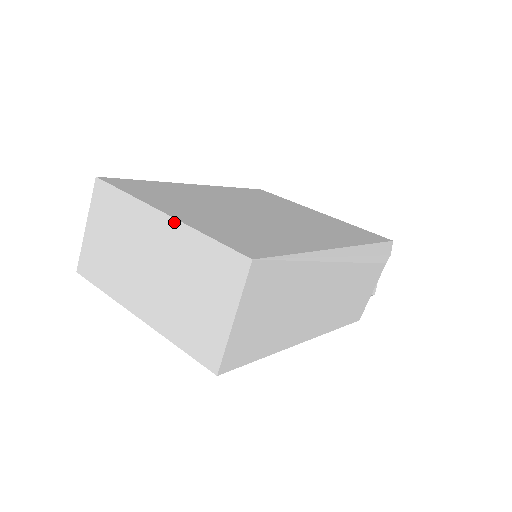
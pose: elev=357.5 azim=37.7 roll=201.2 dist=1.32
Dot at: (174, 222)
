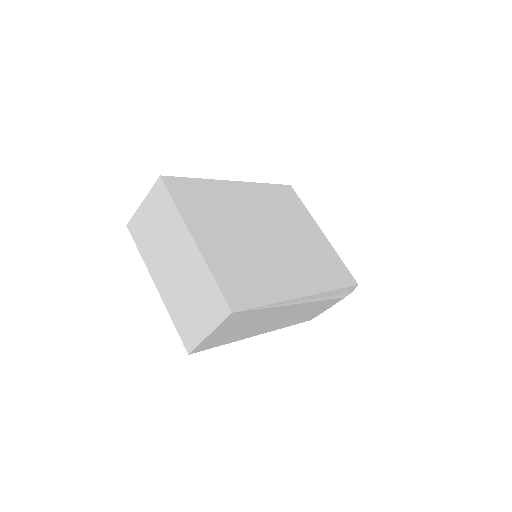
Dot at: (198, 252)
